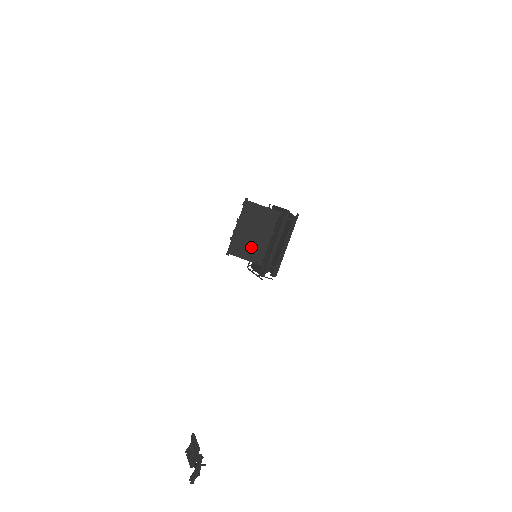
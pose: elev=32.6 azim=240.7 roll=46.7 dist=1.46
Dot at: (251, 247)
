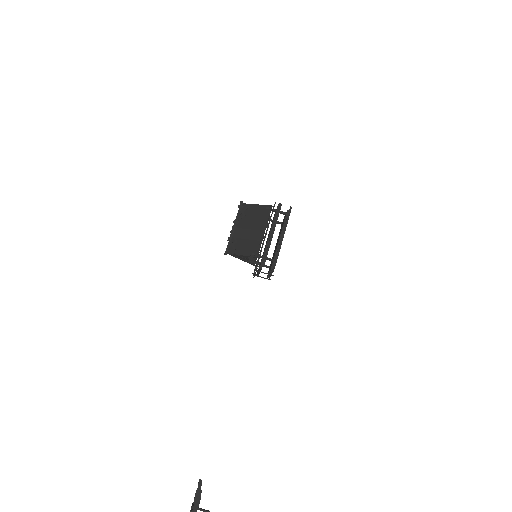
Dot at: (247, 242)
